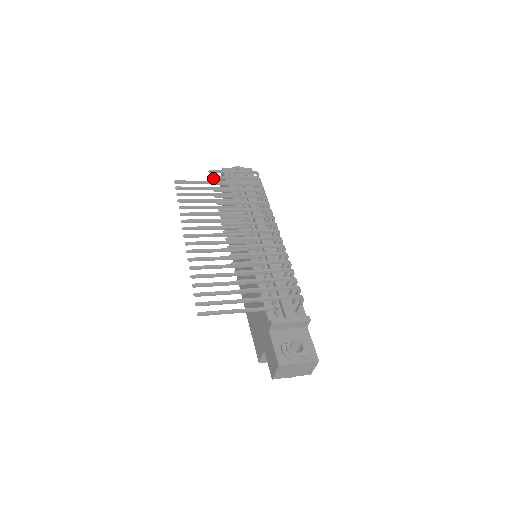
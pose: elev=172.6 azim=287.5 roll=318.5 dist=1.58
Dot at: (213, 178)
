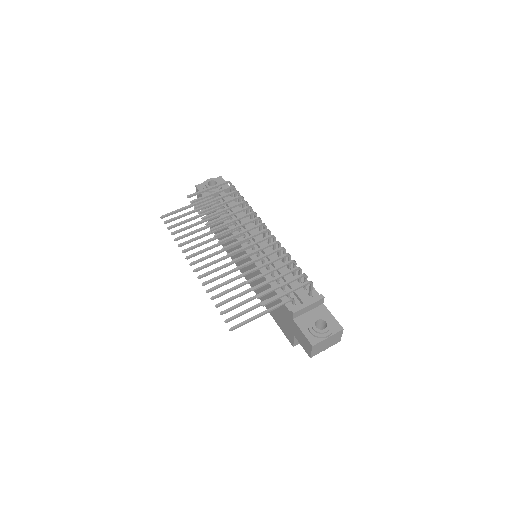
Dot at: (193, 202)
